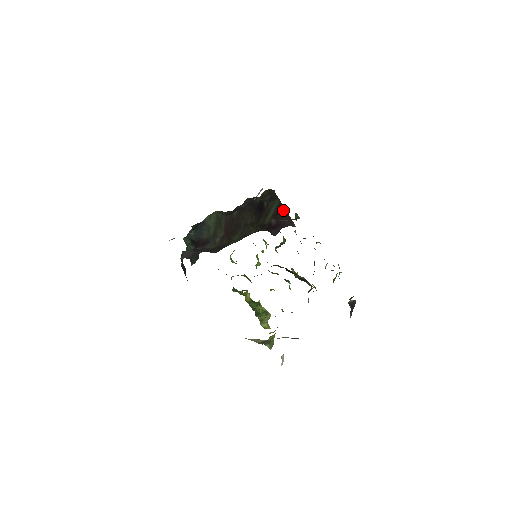
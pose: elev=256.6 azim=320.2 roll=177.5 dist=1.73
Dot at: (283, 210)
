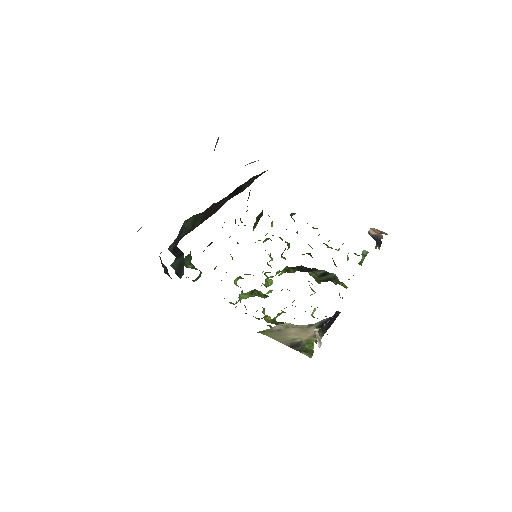
Dot at: occluded
